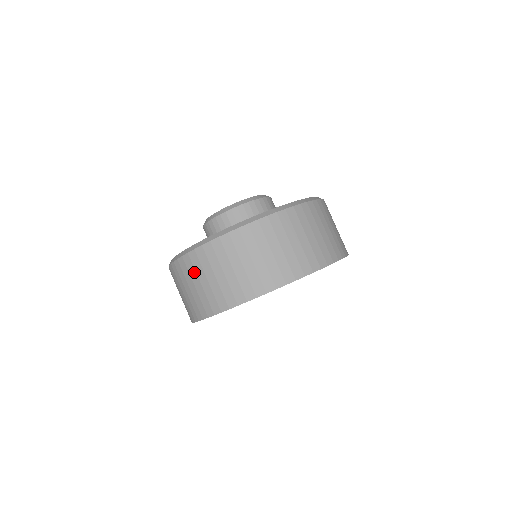
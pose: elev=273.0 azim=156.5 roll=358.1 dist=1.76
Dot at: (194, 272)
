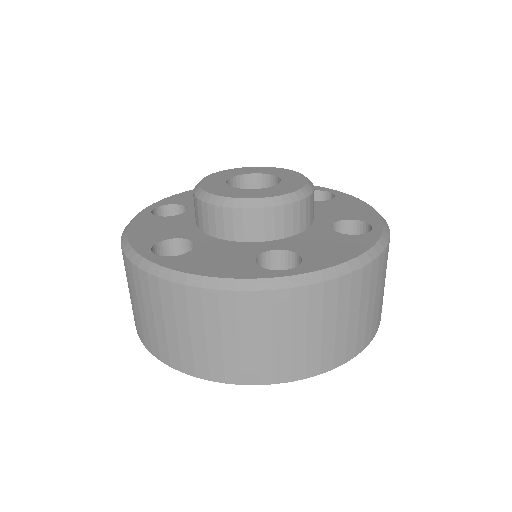
Dot at: (129, 281)
